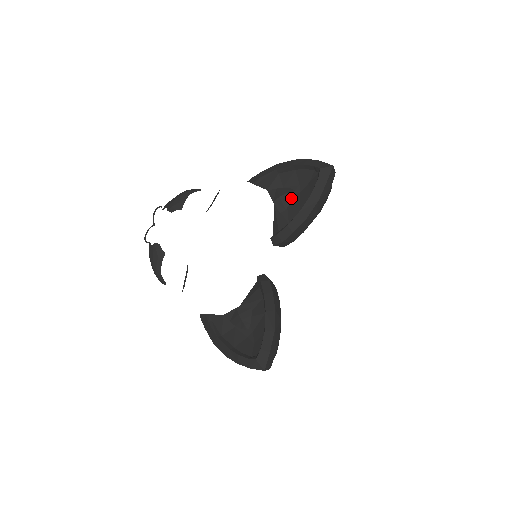
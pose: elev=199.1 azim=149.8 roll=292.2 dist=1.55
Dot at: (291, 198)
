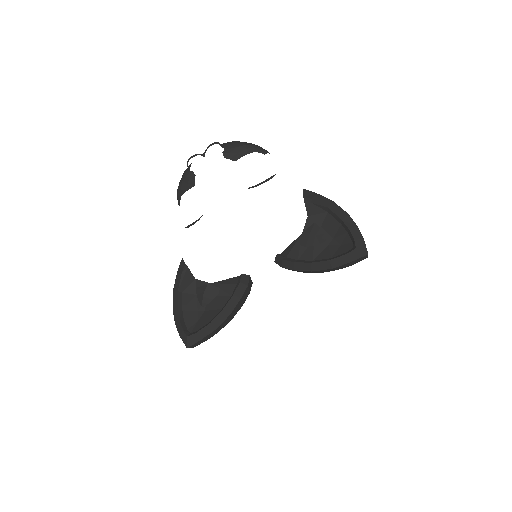
Dot at: (317, 242)
